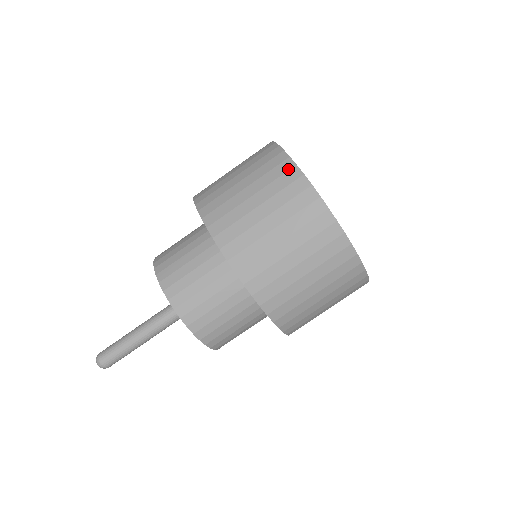
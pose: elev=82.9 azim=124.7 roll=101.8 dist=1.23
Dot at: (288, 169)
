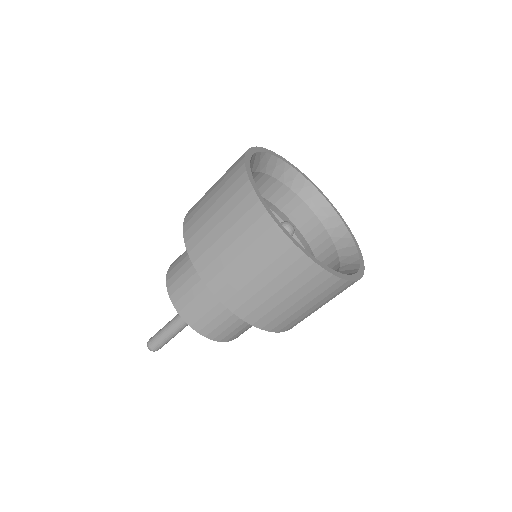
Dot at: (326, 280)
